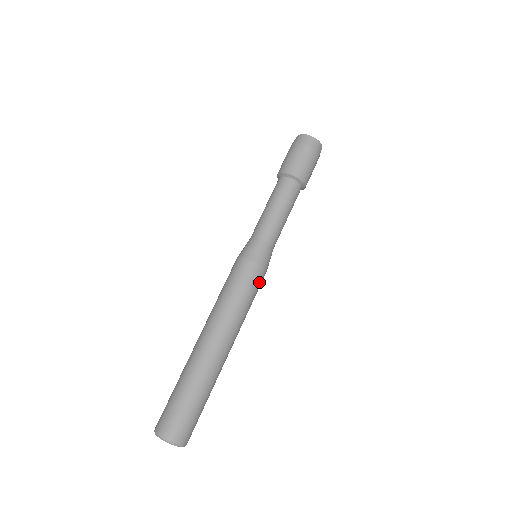
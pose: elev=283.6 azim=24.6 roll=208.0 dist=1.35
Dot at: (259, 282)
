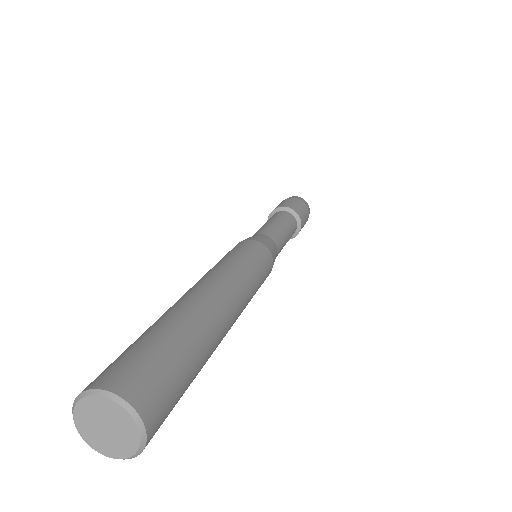
Dot at: (264, 259)
